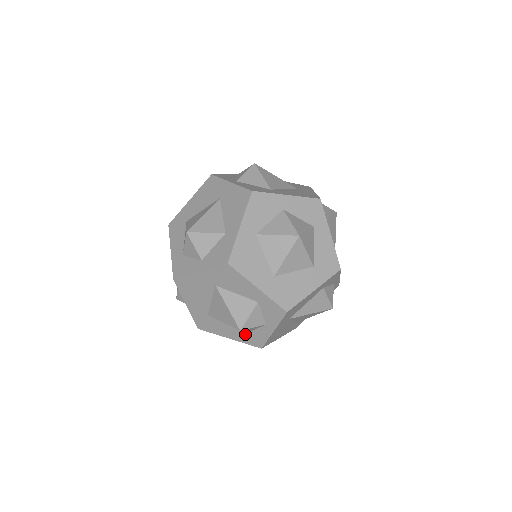
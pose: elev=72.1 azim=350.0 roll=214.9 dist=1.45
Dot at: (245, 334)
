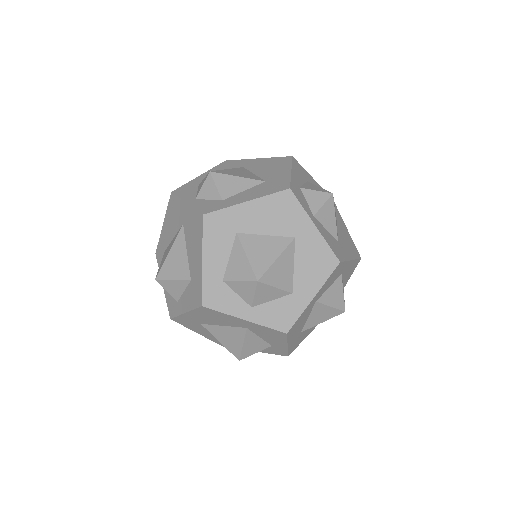
Dot at: occluded
